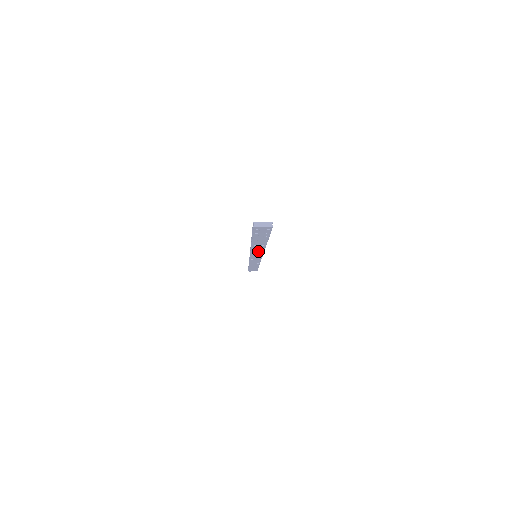
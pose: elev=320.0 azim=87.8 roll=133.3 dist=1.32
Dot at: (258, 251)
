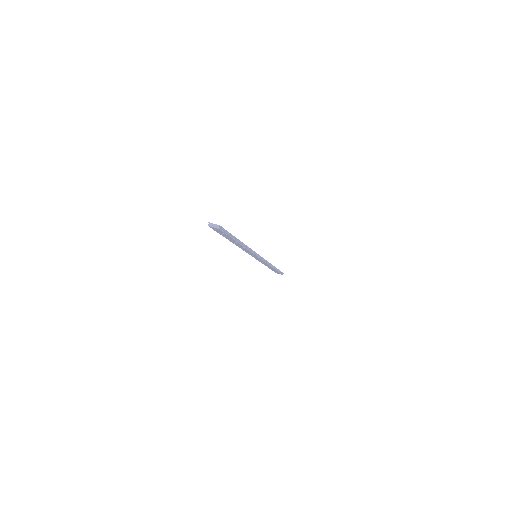
Dot at: (247, 250)
